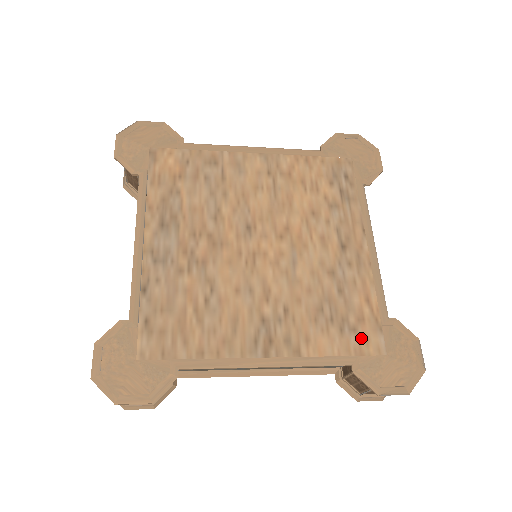
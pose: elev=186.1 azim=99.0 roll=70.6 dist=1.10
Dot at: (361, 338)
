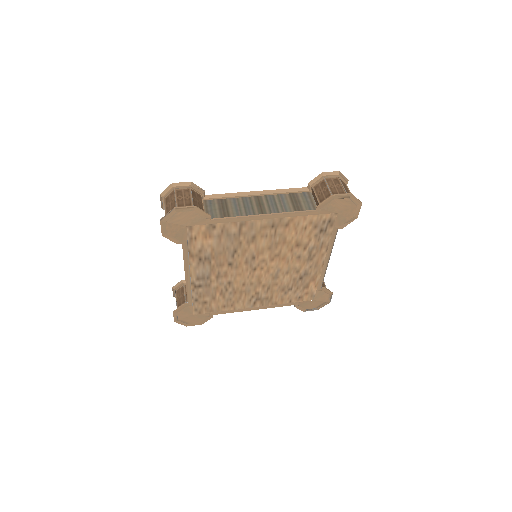
Dot at: (303, 297)
